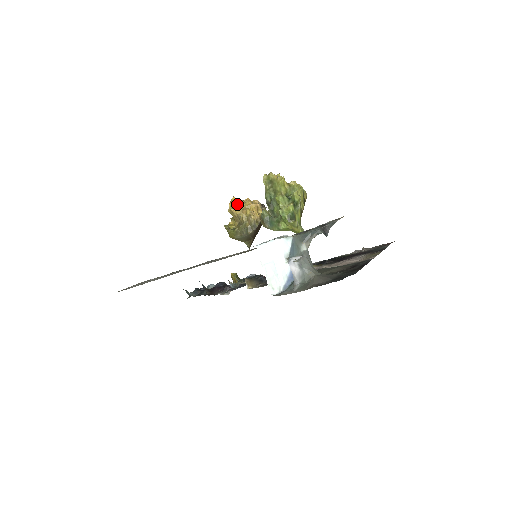
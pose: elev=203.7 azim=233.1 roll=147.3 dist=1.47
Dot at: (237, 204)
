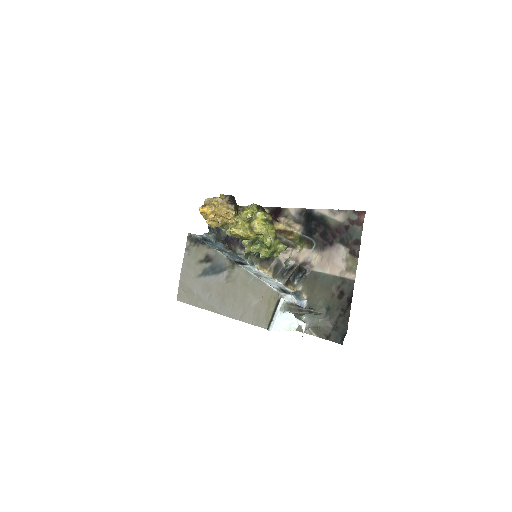
Dot at: (210, 219)
